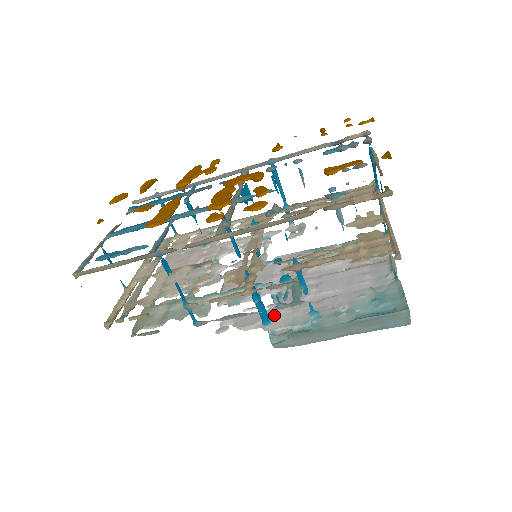
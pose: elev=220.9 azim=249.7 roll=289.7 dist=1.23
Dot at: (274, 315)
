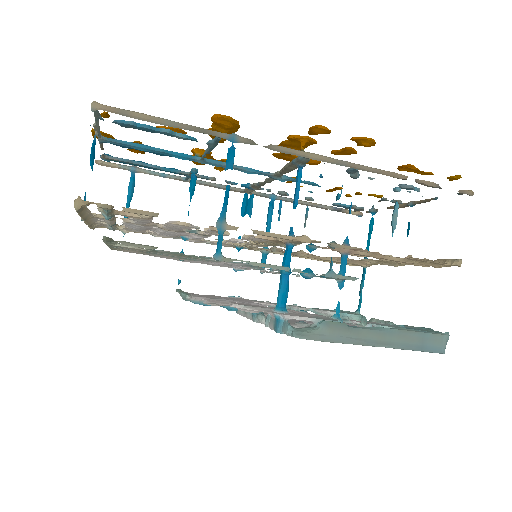
Dot at: occluded
